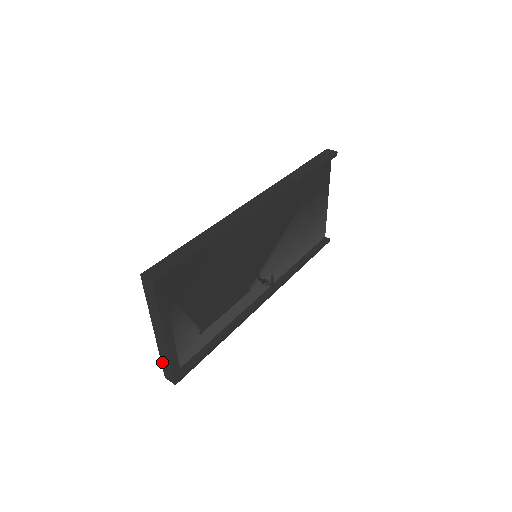
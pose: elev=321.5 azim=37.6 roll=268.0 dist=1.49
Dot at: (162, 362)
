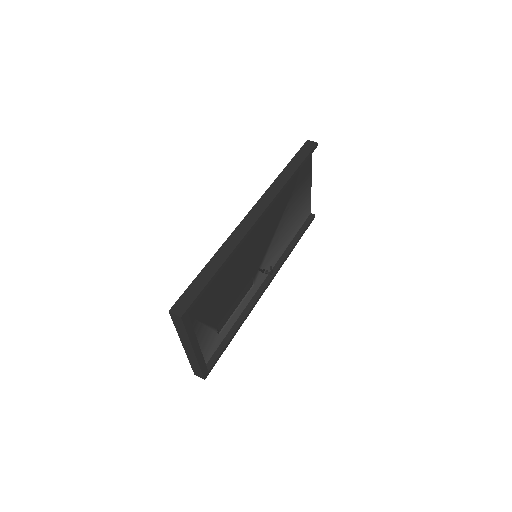
Dot at: (191, 365)
